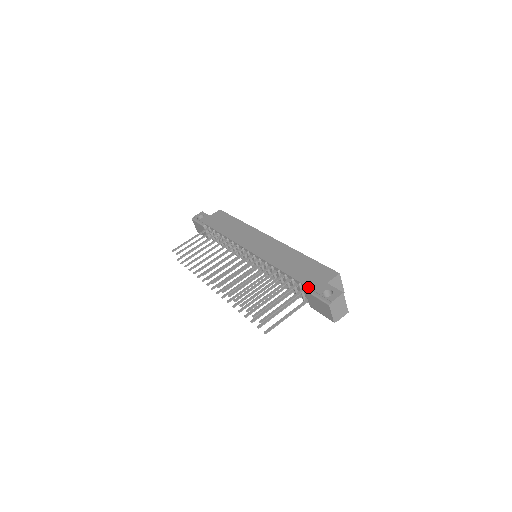
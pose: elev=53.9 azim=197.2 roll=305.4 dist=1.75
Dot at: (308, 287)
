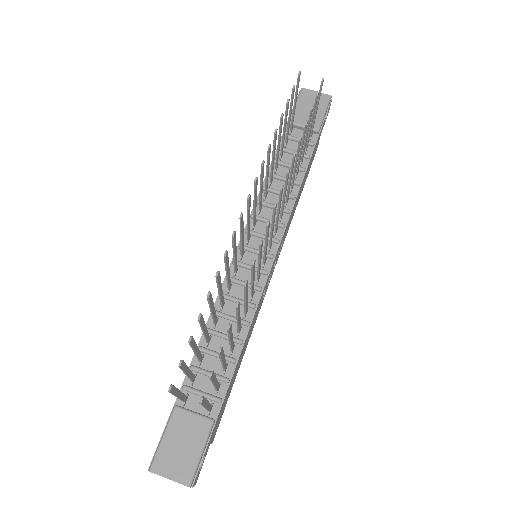
Dot at: occluded
